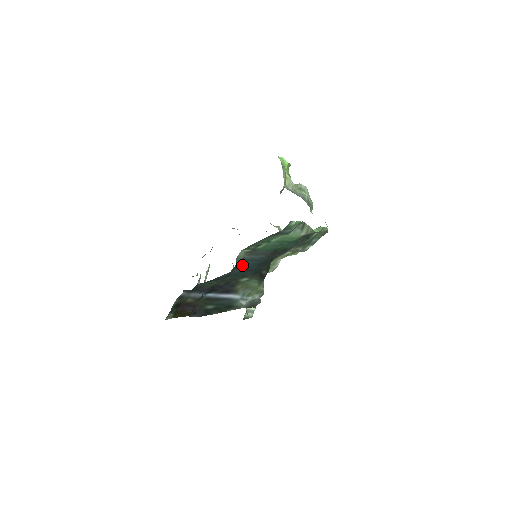
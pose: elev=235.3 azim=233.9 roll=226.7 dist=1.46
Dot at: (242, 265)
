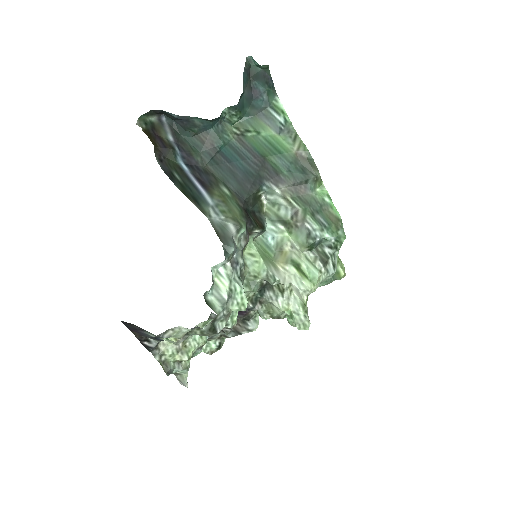
Dot at: (227, 154)
